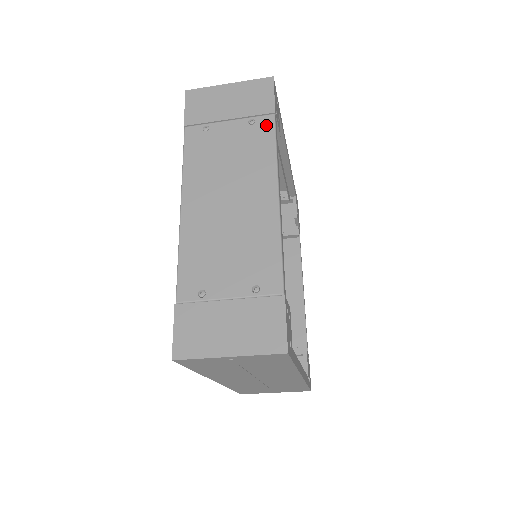
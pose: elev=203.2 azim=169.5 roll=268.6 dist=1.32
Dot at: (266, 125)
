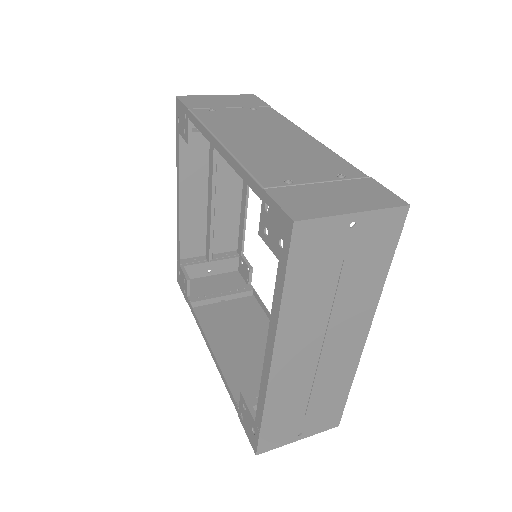
Dot at: (268, 110)
